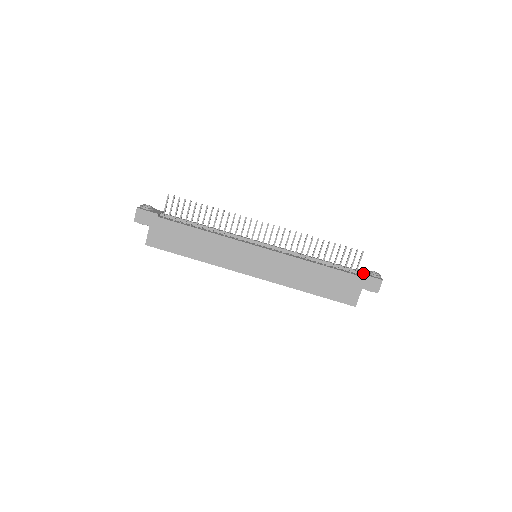
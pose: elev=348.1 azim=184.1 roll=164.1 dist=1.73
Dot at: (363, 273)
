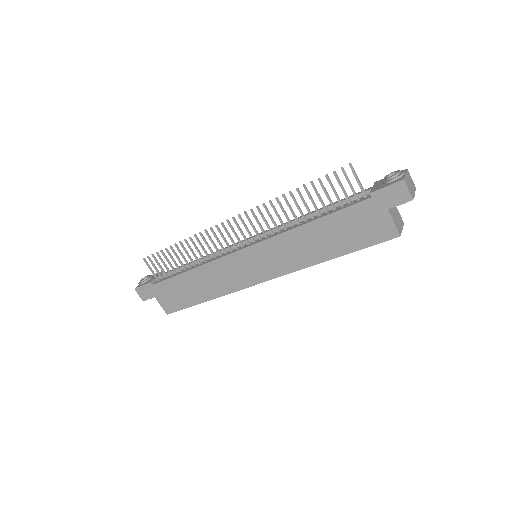
Dot at: (374, 189)
